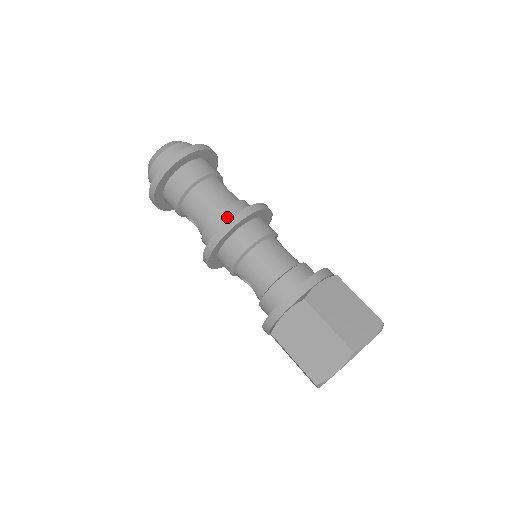
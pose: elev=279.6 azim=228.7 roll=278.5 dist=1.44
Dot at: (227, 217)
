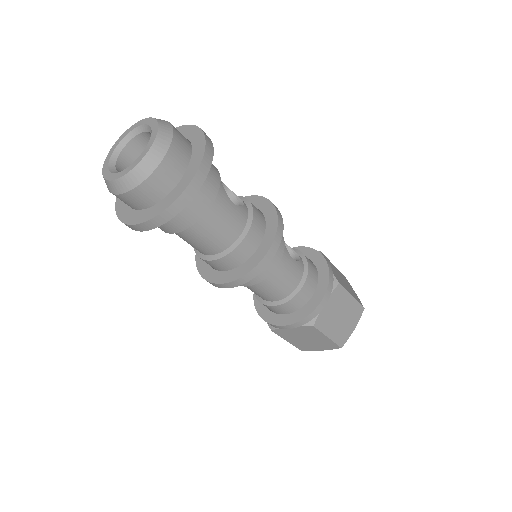
Dot at: (240, 257)
